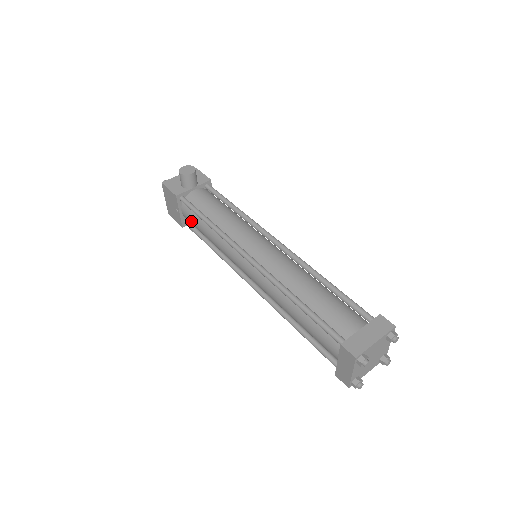
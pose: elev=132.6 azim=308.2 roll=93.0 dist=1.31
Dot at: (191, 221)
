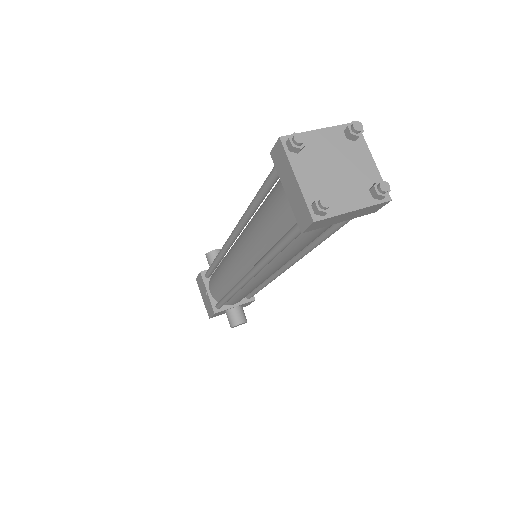
Dot at: (214, 289)
